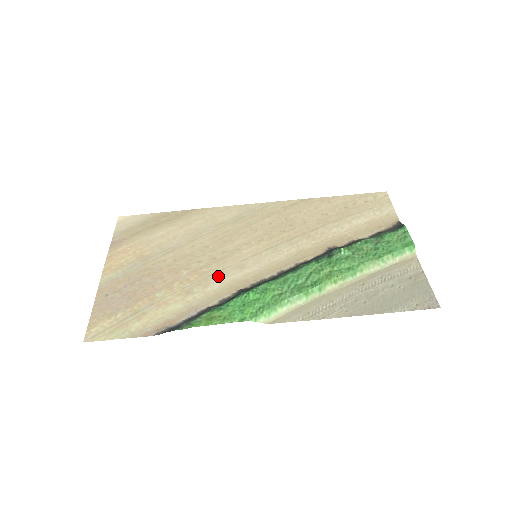
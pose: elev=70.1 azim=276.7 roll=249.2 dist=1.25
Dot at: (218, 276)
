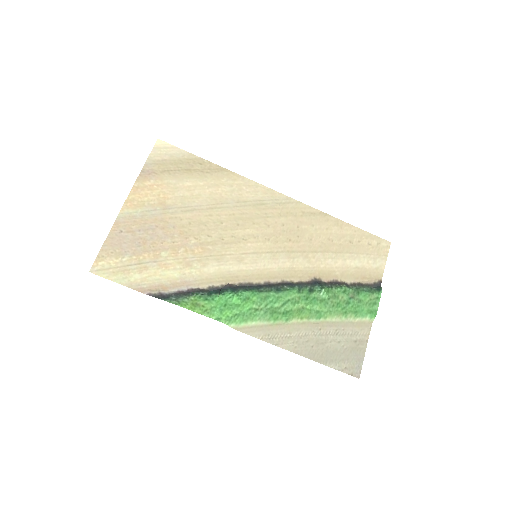
Dot at: (218, 260)
